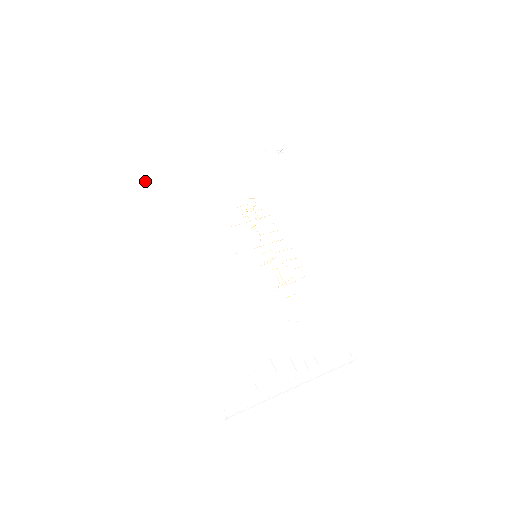
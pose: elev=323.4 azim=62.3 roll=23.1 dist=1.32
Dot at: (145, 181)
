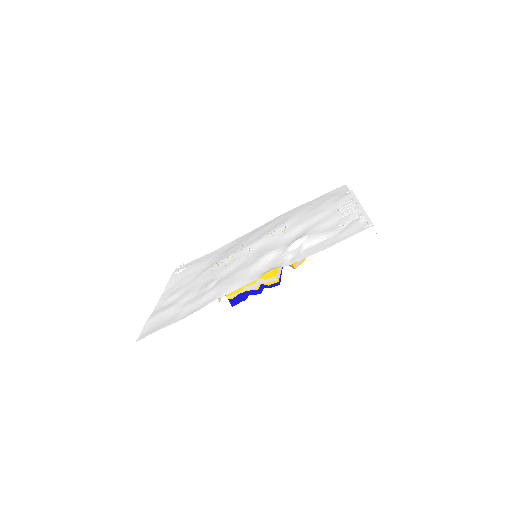
Dot at: (152, 327)
